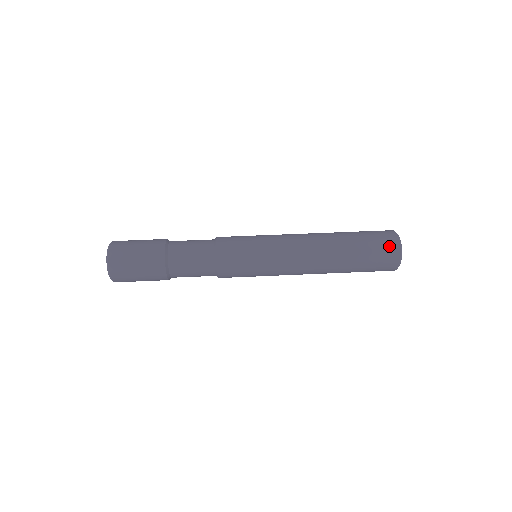
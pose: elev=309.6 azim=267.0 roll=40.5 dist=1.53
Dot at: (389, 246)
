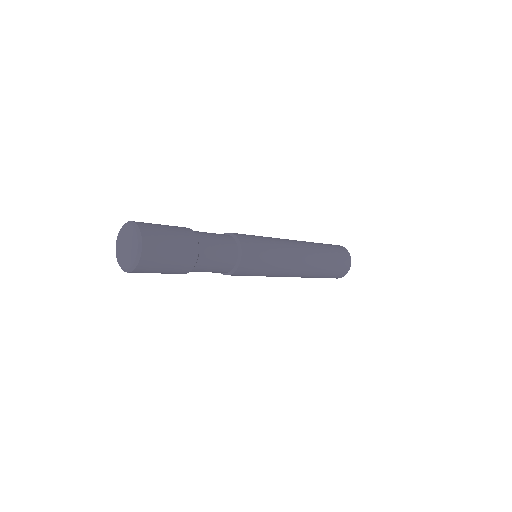
Dot at: (345, 255)
